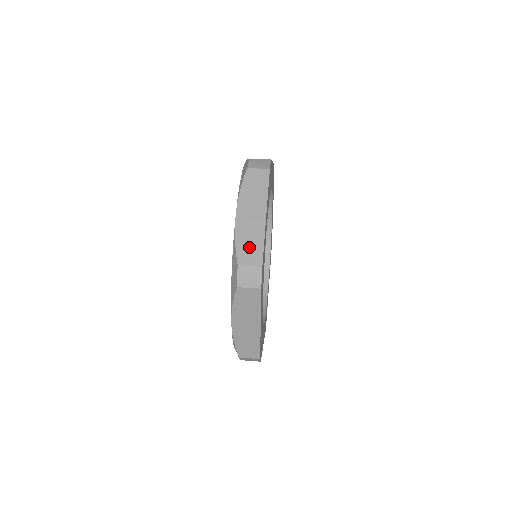
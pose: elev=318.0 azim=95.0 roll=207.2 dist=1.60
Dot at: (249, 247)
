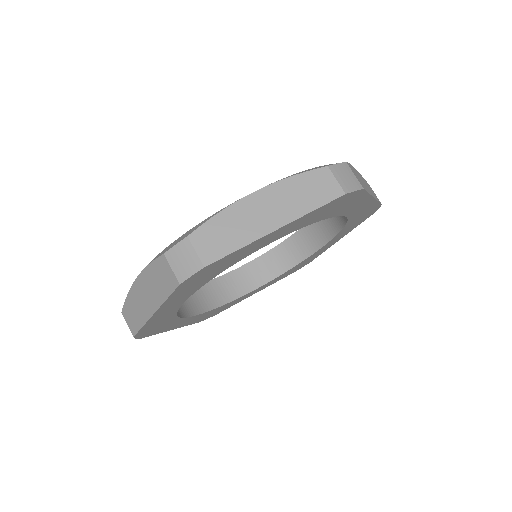
Dot at: (221, 235)
